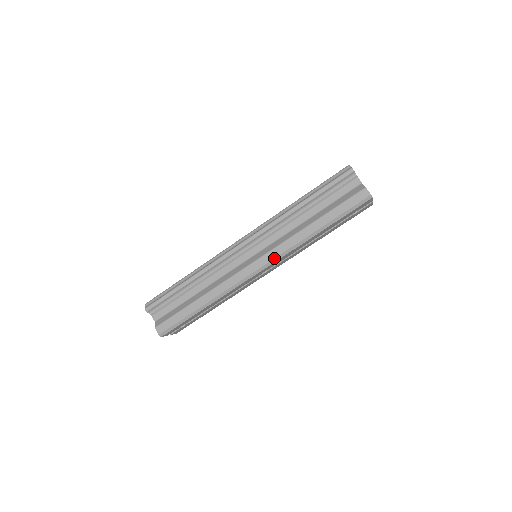
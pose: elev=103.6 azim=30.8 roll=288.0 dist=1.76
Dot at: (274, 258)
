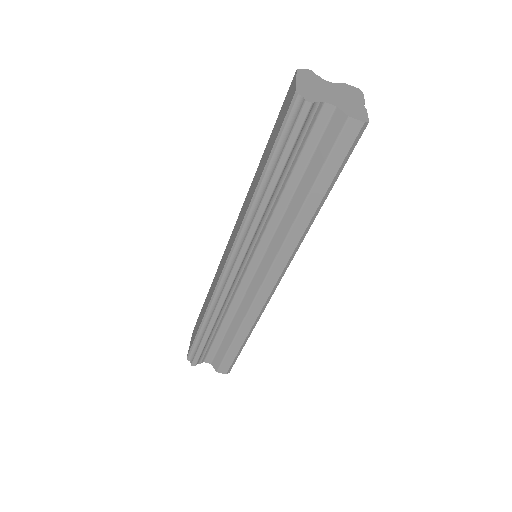
Dot at: (285, 266)
